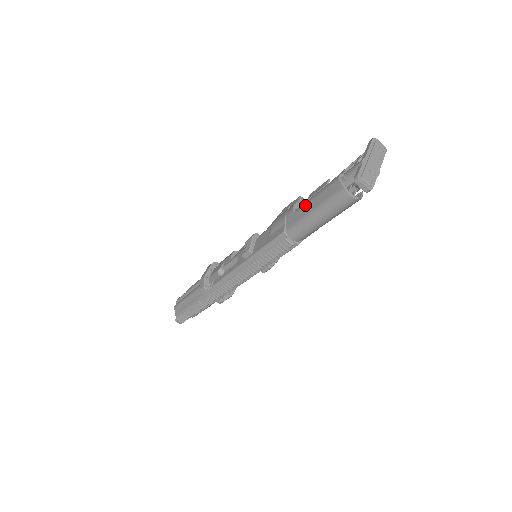
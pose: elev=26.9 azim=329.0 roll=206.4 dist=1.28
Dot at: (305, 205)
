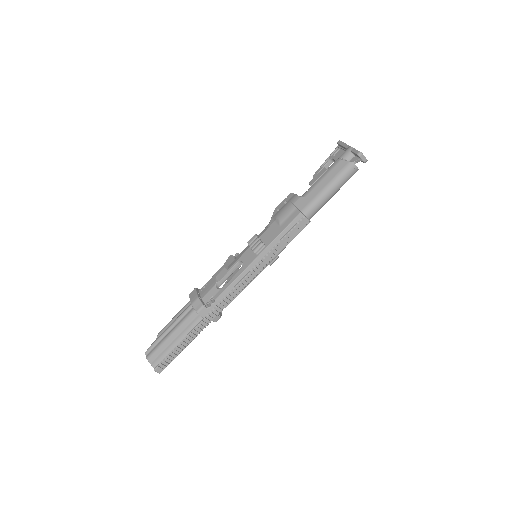
Dot at: (314, 188)
